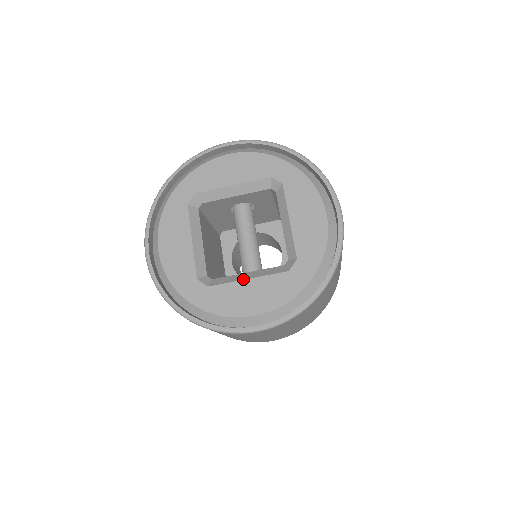
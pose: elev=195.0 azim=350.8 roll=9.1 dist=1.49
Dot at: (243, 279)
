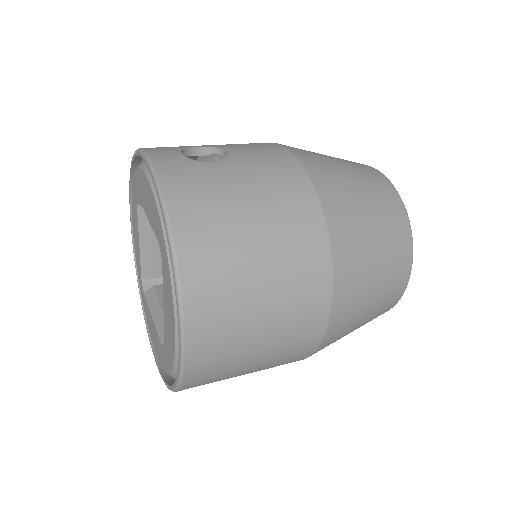
Dot at: (151, 314)
